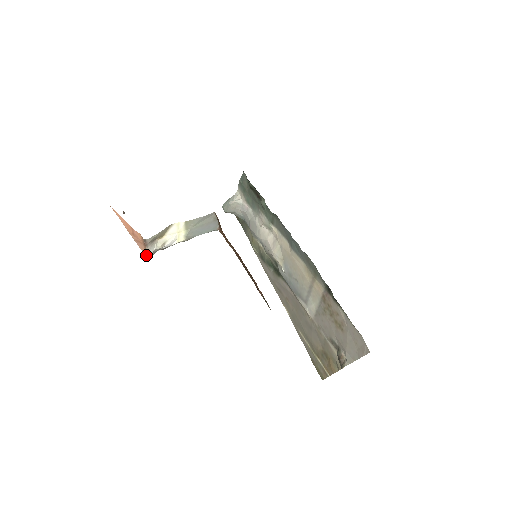
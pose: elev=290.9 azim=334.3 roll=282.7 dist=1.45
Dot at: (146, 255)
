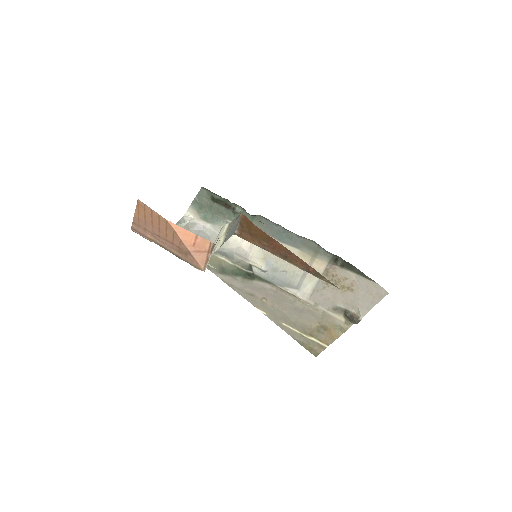
Dot at: (204, 266)
